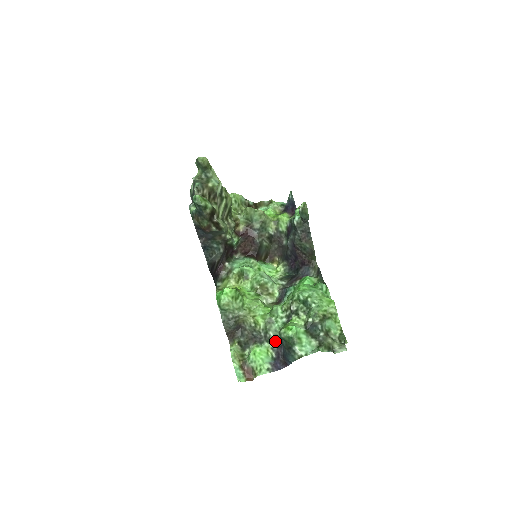
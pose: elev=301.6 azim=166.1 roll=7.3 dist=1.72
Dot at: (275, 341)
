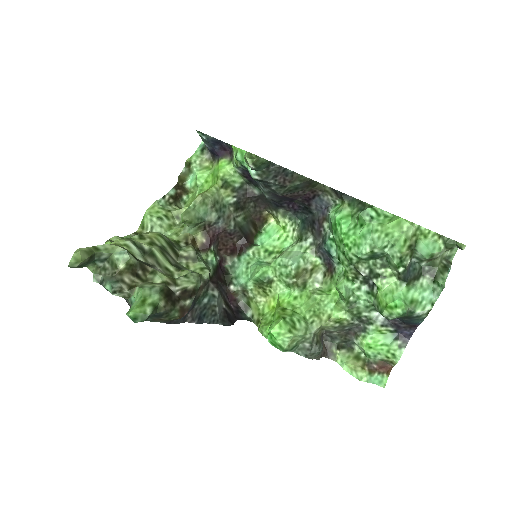
Dot at: (377, 316)
